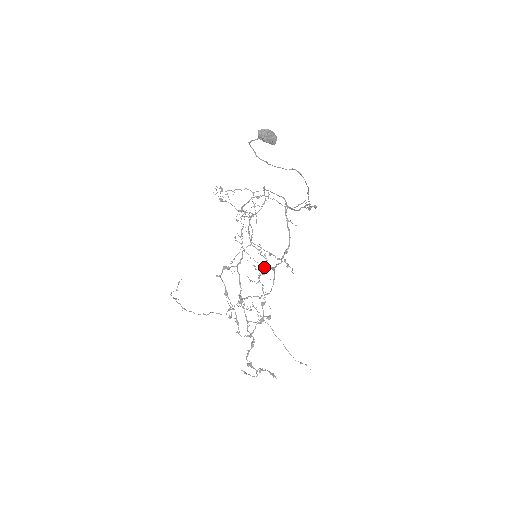
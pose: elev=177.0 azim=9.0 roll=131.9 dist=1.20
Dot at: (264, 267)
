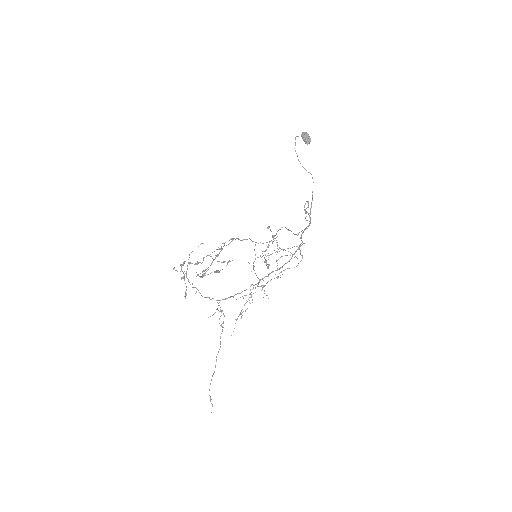
Dot at: occluded
